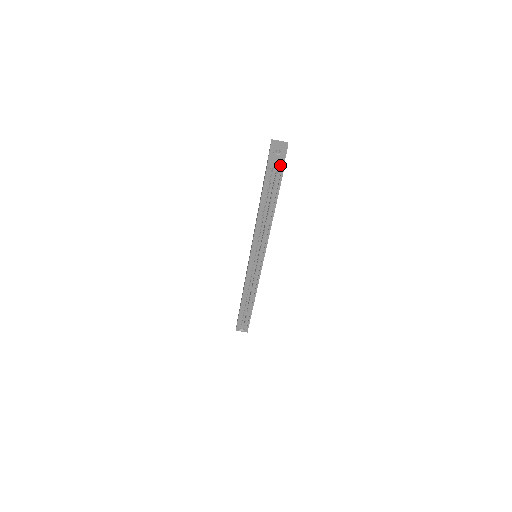
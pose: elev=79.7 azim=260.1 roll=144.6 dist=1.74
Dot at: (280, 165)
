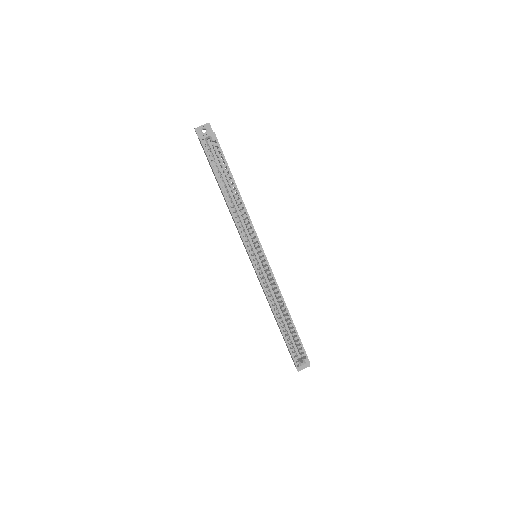
Dot at: (210, 134)
